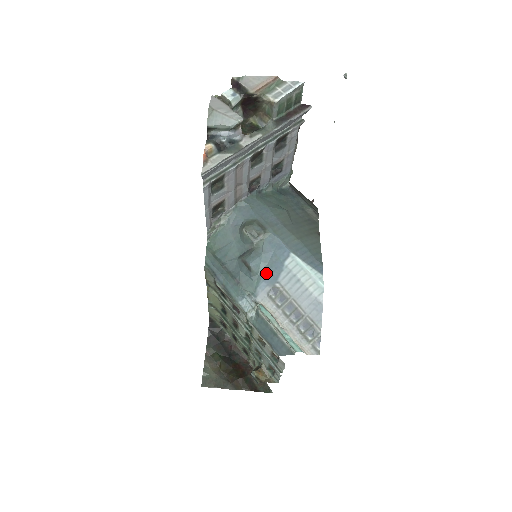
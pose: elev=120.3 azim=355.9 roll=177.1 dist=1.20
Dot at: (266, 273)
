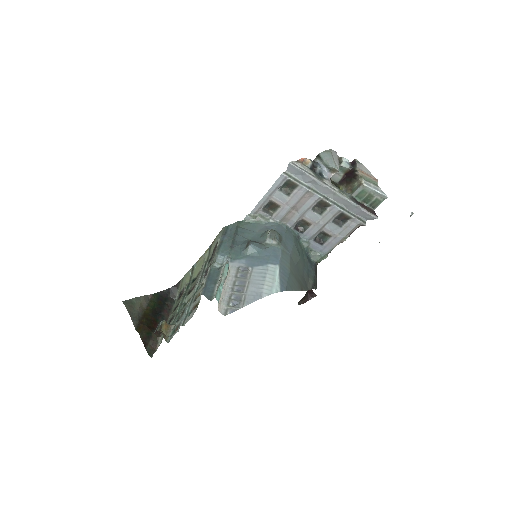
Dot at: (252, 258)
